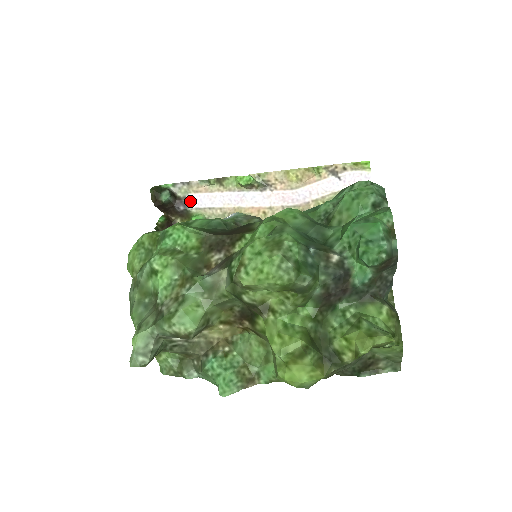
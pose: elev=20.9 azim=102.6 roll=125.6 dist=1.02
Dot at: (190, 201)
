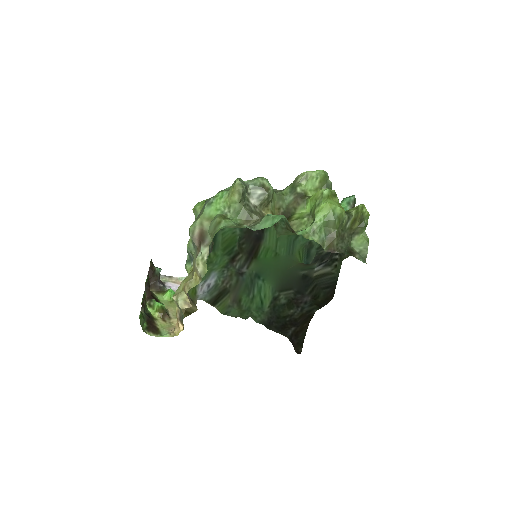
Dot at: (168, 285)
